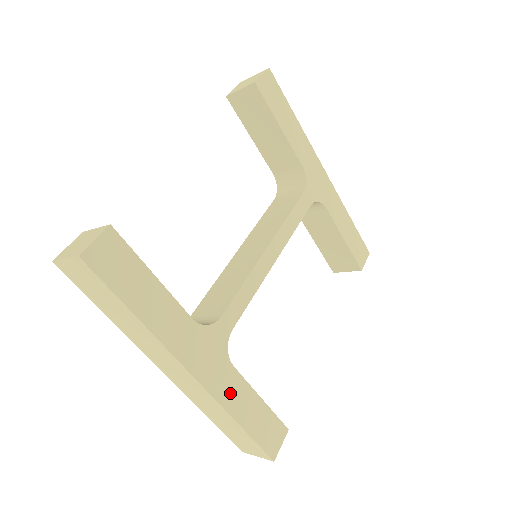
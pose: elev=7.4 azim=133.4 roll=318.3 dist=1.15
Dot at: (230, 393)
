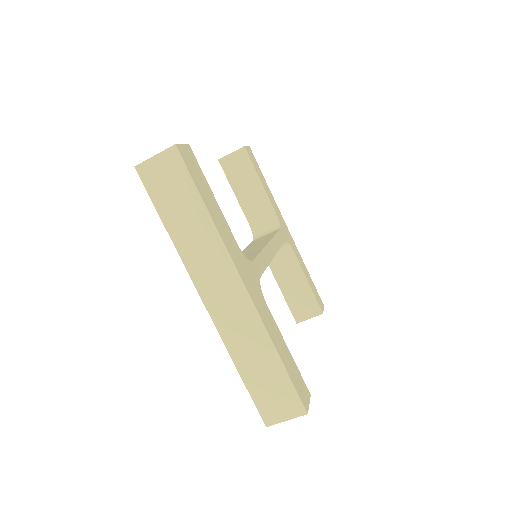
Dot at: (268, 323)
